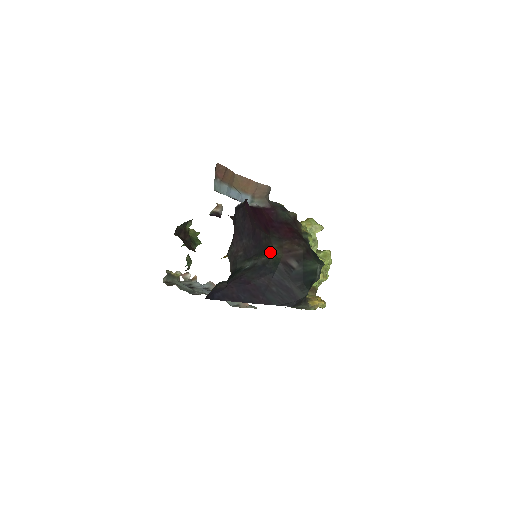
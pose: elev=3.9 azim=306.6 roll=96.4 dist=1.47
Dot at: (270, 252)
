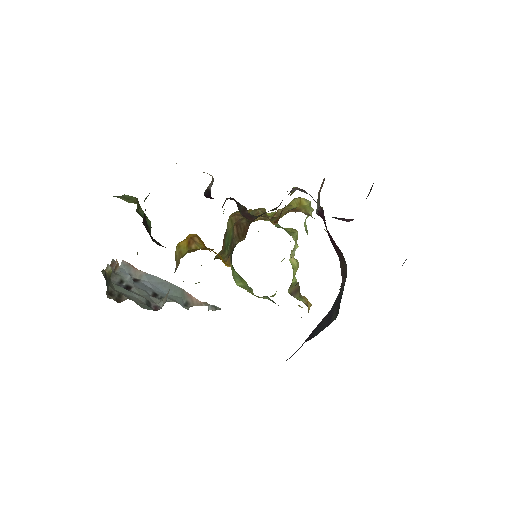
Dot at: occluded
